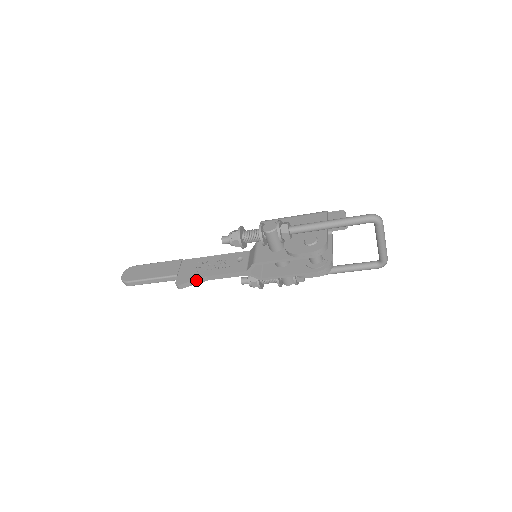
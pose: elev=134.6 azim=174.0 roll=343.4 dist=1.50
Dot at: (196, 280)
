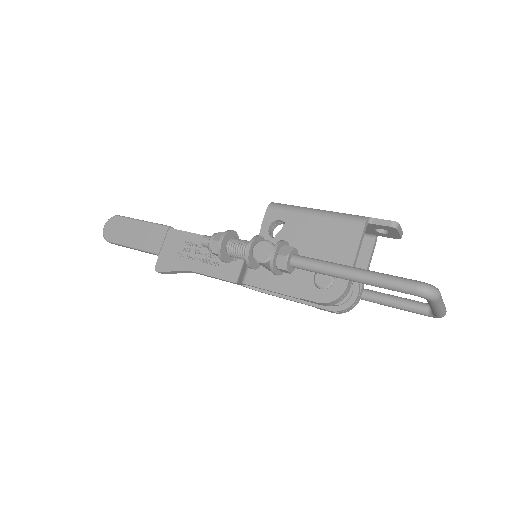
Dot at: (178, 271)
